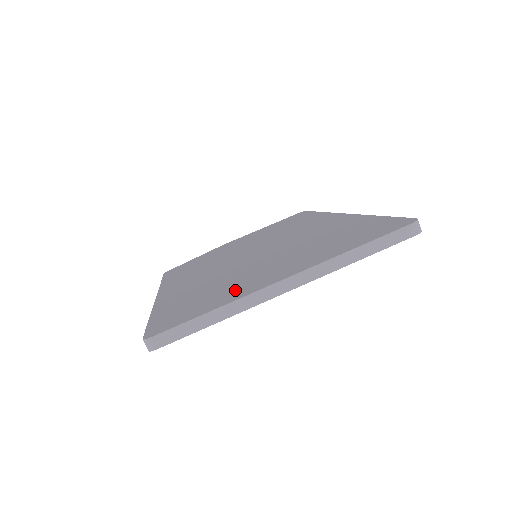
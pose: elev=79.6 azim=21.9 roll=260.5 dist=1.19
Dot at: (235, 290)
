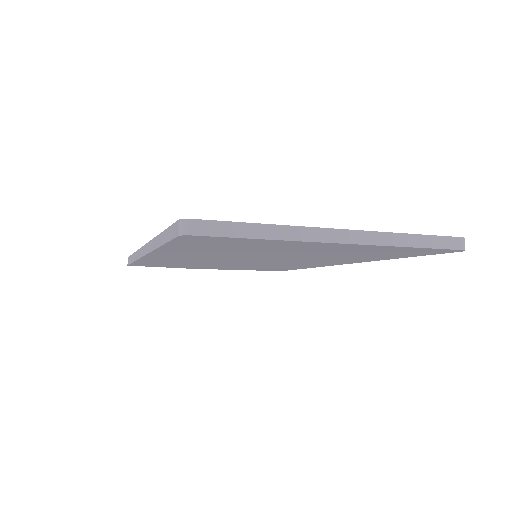
Dot at: occluded
